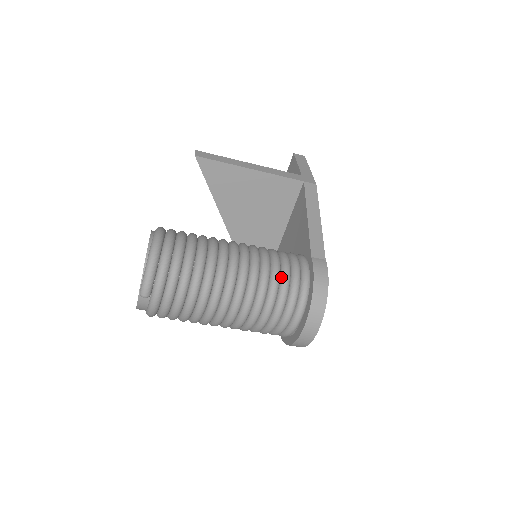
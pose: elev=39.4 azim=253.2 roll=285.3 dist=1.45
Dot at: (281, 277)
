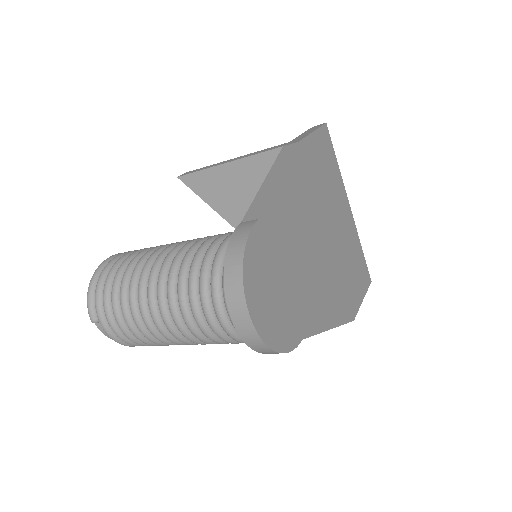
Dot at: (203, 259)
